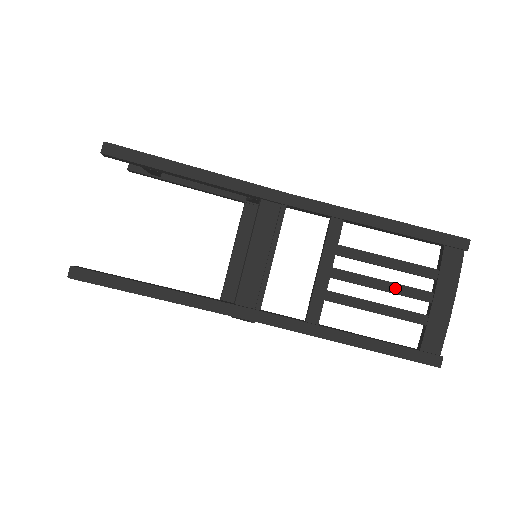
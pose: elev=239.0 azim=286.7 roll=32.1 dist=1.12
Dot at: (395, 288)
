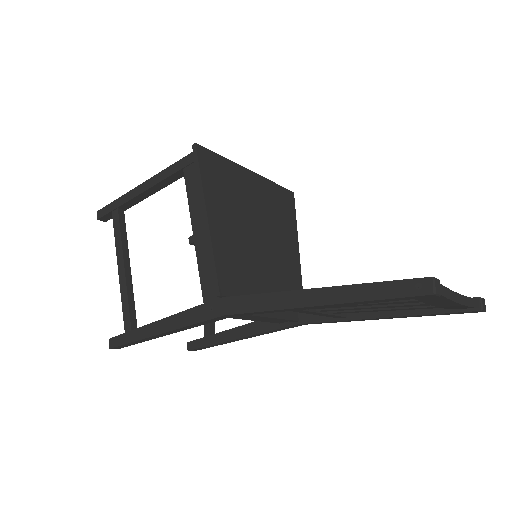
Dot at: (386, 307)
